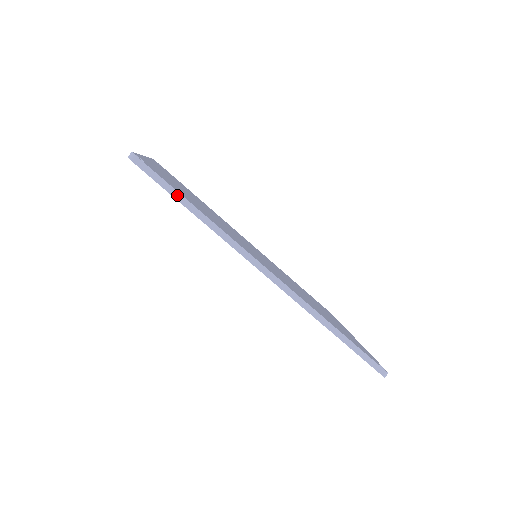
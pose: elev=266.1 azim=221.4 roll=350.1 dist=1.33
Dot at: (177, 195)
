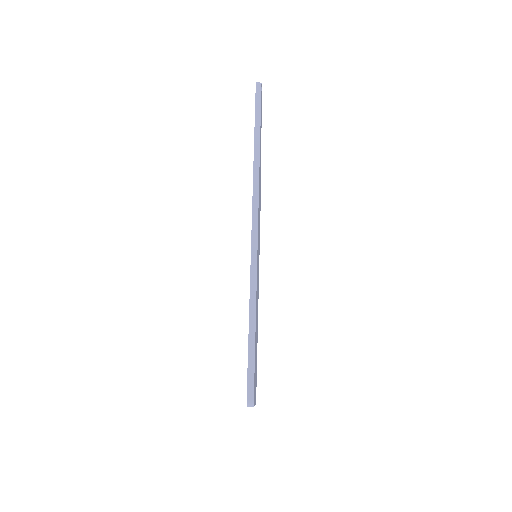
Dot at: (258, 123)
